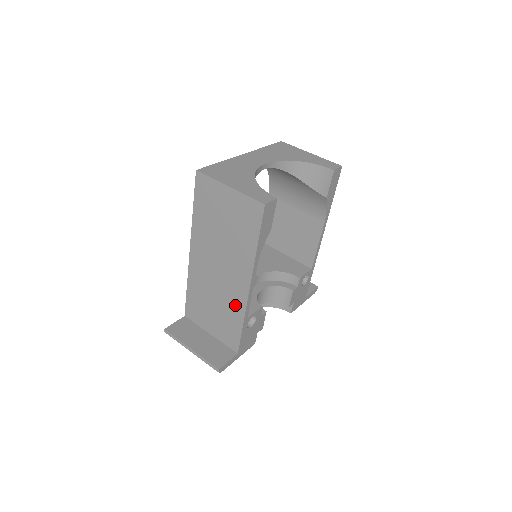
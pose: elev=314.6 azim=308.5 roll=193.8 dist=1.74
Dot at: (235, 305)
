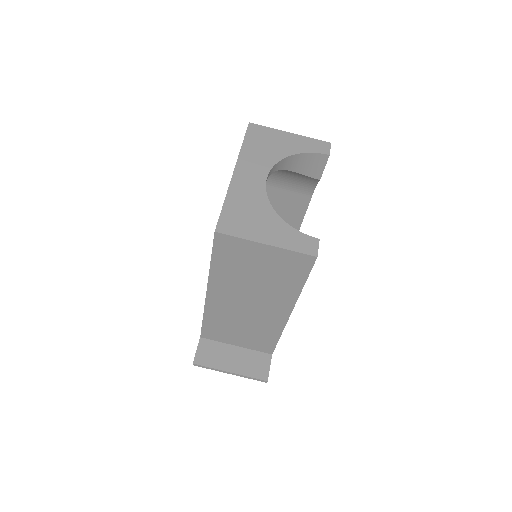
Dot at: (270, 326)
